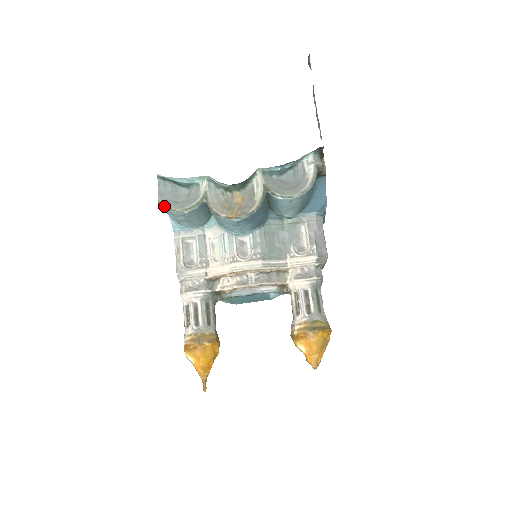
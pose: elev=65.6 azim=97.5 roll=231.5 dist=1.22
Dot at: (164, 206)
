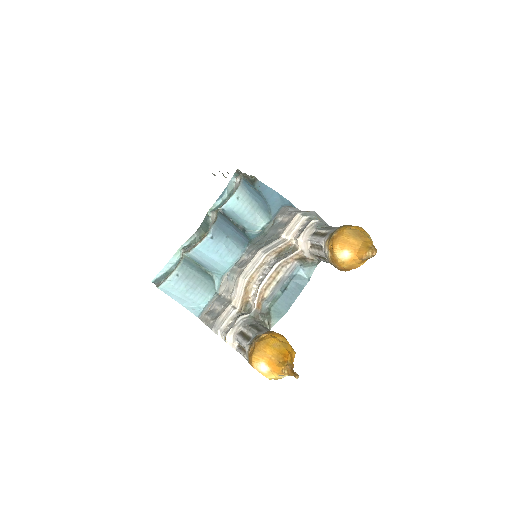
Dot at: (160, 284)
